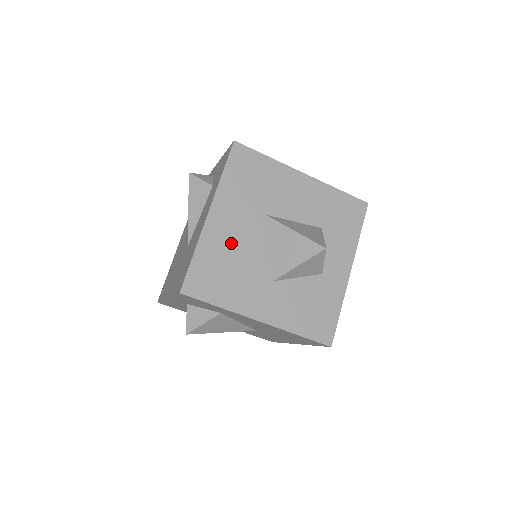
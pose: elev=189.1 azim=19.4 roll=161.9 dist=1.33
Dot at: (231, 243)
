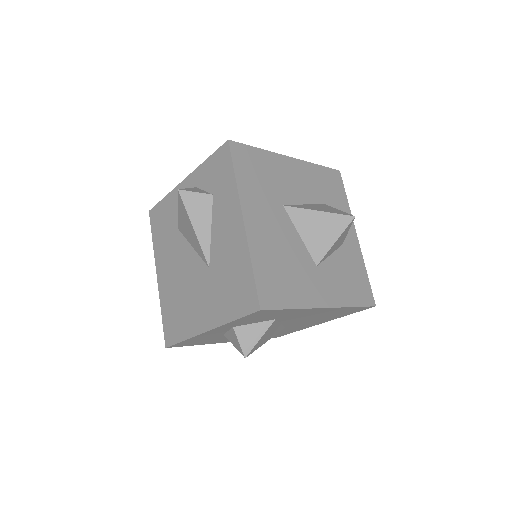
Dot at: (273, 243)
